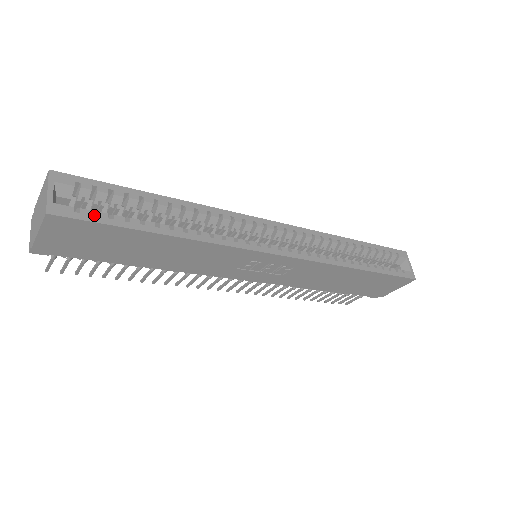
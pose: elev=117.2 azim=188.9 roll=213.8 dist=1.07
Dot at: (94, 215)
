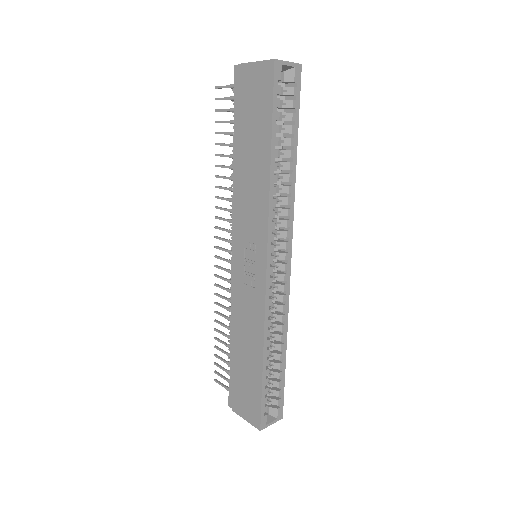
Dot at: occluded
